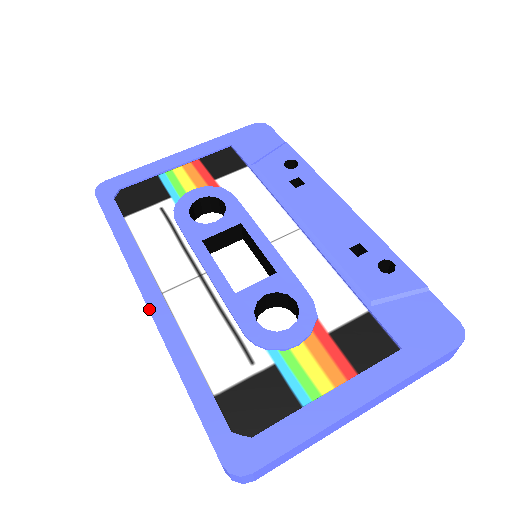
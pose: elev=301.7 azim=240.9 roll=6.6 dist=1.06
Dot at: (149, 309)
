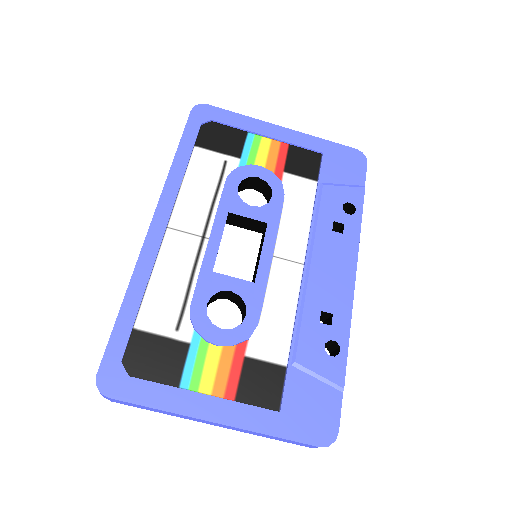
Dot at: (148, 231)
